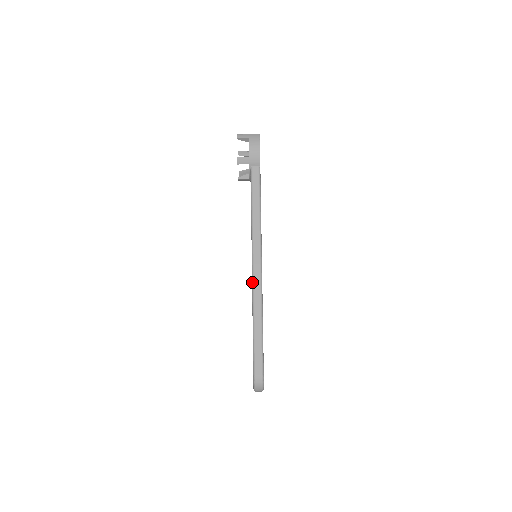
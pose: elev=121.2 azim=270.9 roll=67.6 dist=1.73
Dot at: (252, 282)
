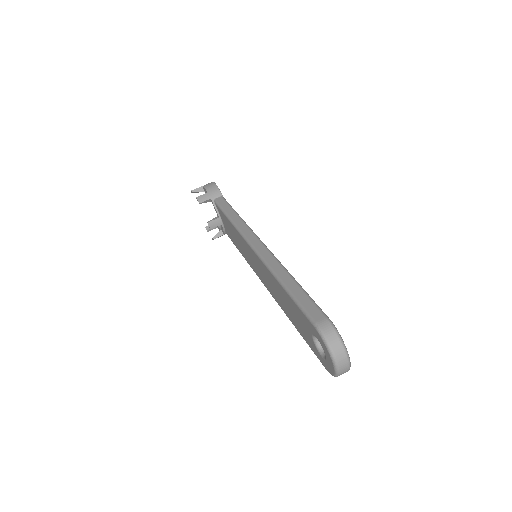
Dot at: (257, 256)
